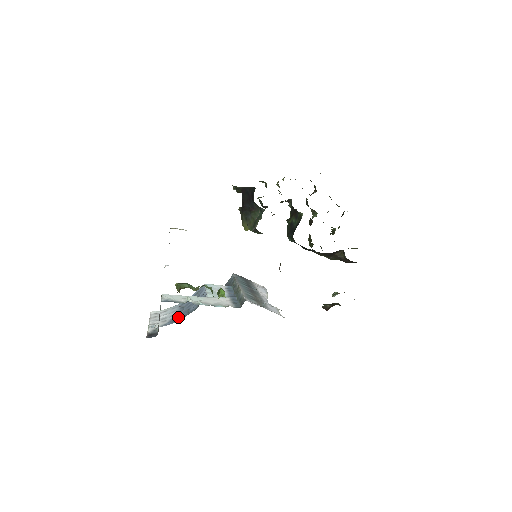
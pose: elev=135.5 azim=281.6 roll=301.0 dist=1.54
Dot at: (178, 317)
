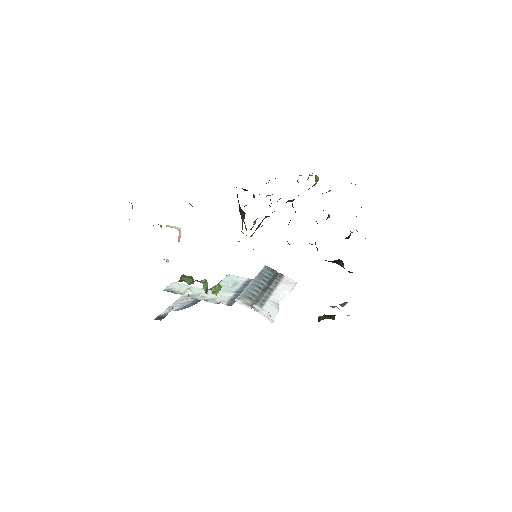
Dot at: (191, 304)
